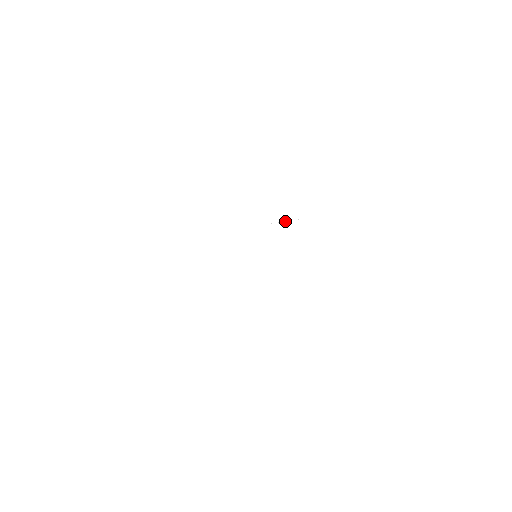
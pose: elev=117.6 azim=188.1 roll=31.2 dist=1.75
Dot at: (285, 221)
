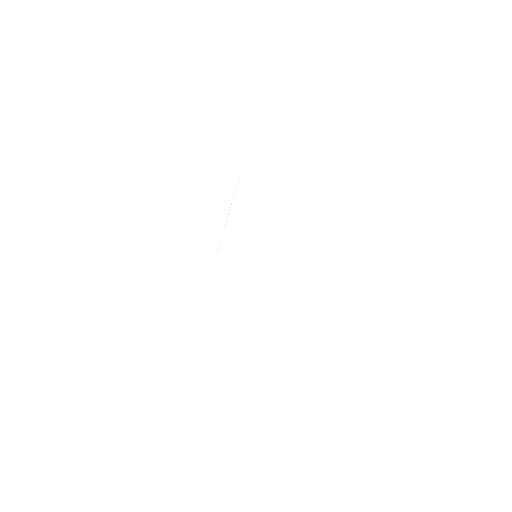
Dot at: occluded
